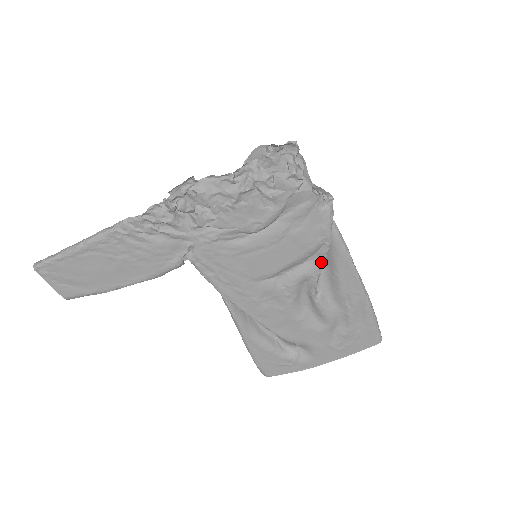
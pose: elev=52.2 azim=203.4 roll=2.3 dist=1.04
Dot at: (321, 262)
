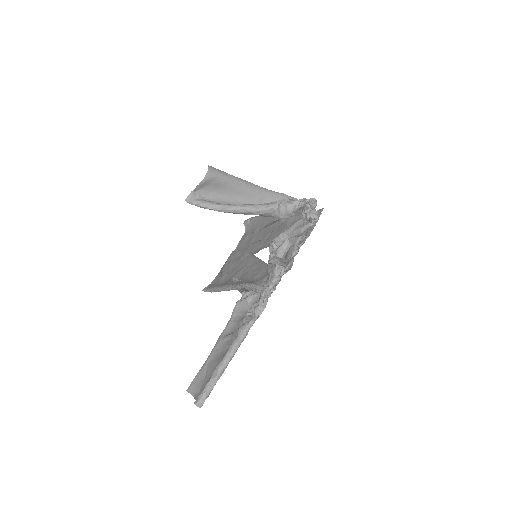
Dot at: (276, 228)
